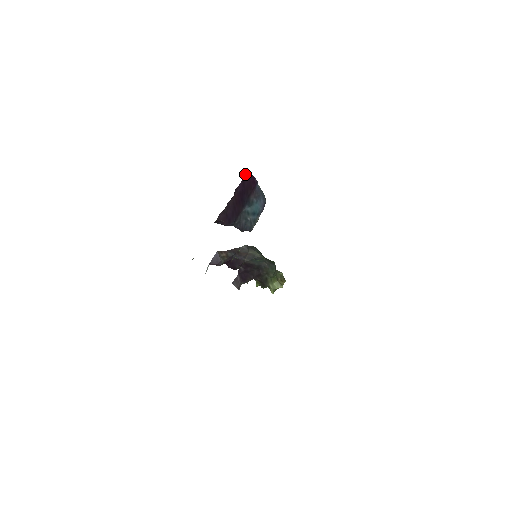
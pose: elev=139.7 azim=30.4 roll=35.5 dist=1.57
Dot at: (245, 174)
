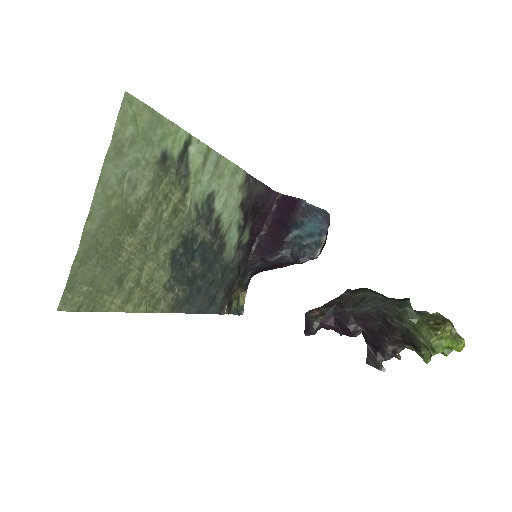
Dot at: (278, 199)
